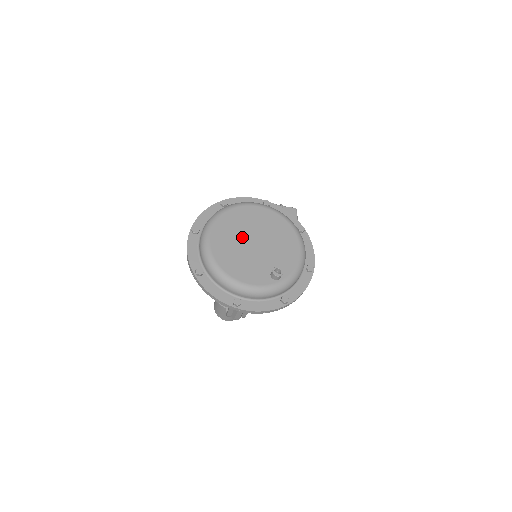
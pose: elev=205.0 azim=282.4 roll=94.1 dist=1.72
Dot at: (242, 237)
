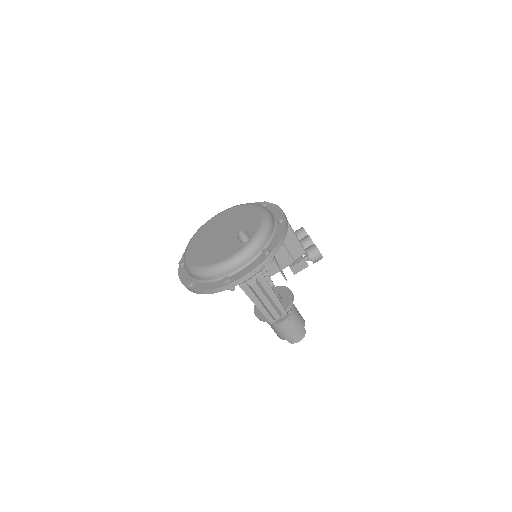
Dot at: (211, 238)
